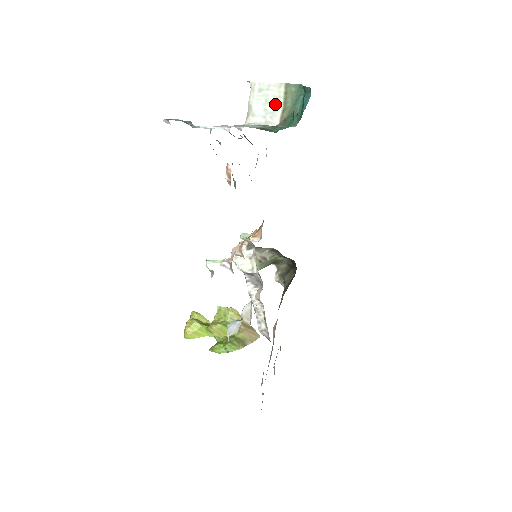
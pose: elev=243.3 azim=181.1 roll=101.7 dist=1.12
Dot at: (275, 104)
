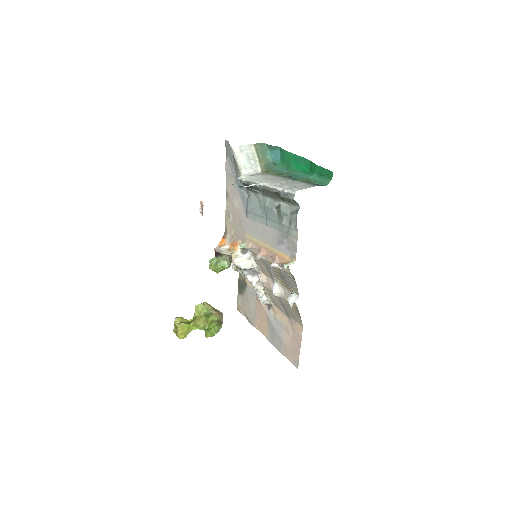
Dot at: (254, 158)
